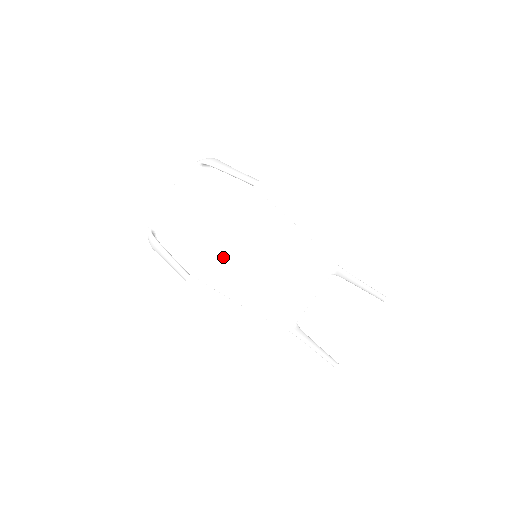
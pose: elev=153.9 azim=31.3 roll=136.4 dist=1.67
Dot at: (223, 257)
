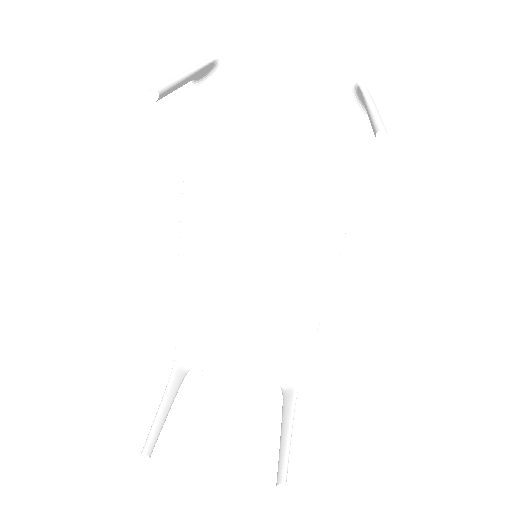
Dot at: (232, 206)
